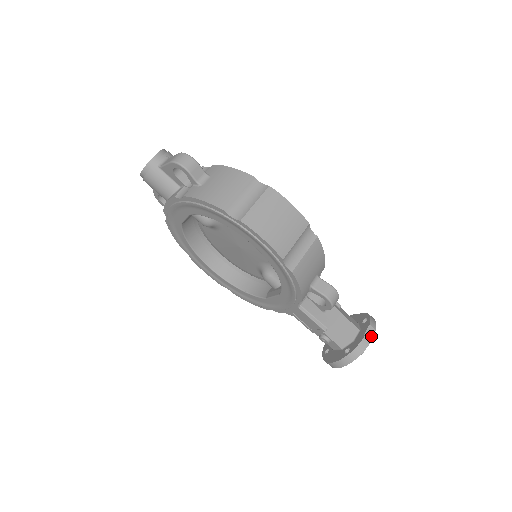
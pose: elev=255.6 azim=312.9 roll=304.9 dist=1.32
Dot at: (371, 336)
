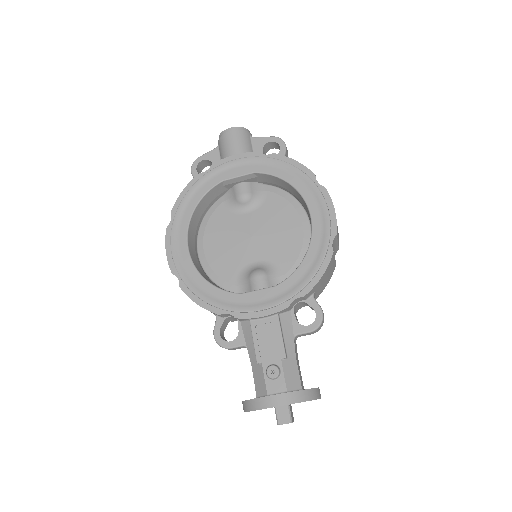
Dot at: occluded
